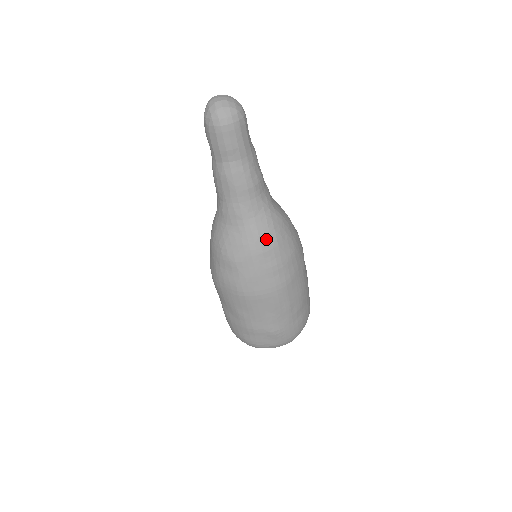
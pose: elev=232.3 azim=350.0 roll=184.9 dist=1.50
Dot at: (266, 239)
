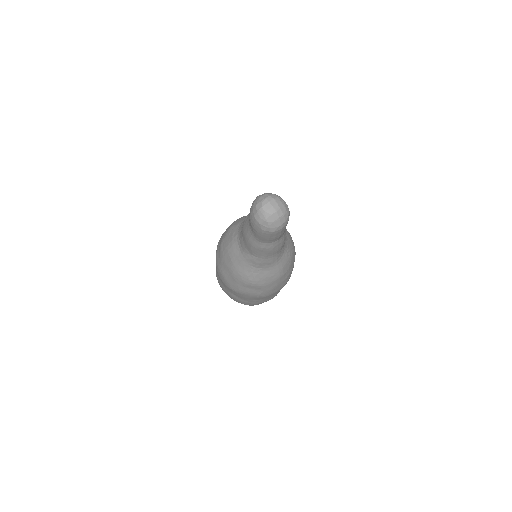
Dot at: (286, 266)
